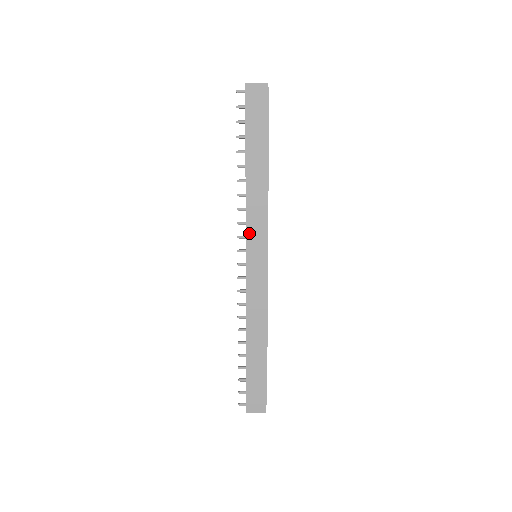
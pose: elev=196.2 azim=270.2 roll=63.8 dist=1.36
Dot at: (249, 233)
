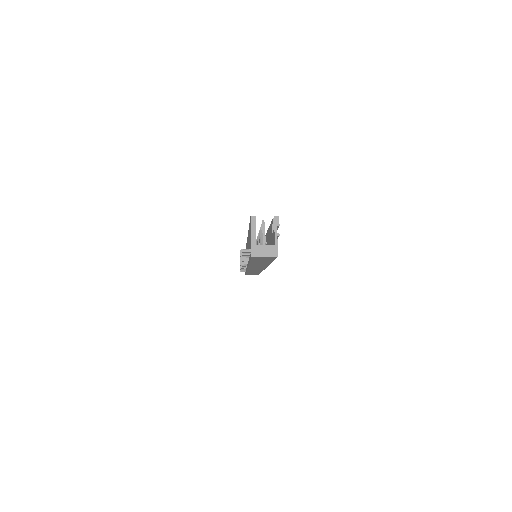
Dot at: occluded
